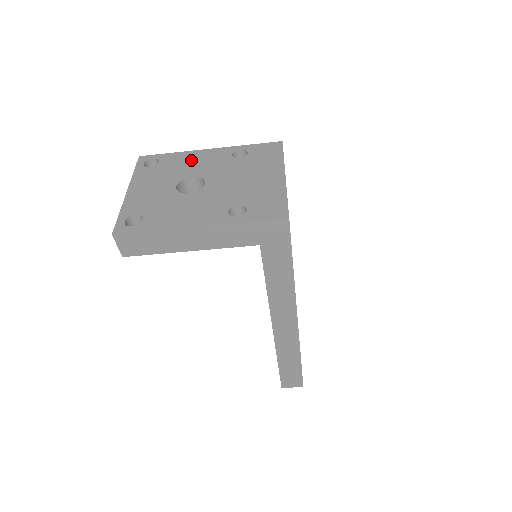
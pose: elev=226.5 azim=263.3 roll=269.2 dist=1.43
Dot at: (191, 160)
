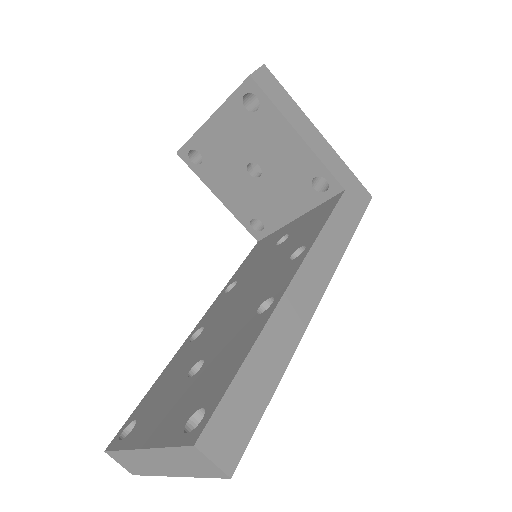
Dot at: occluded
